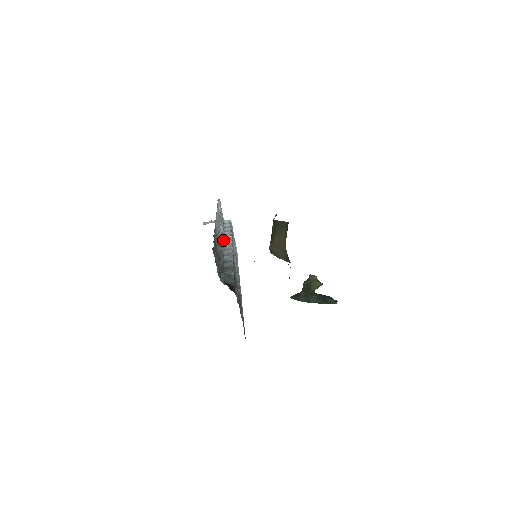
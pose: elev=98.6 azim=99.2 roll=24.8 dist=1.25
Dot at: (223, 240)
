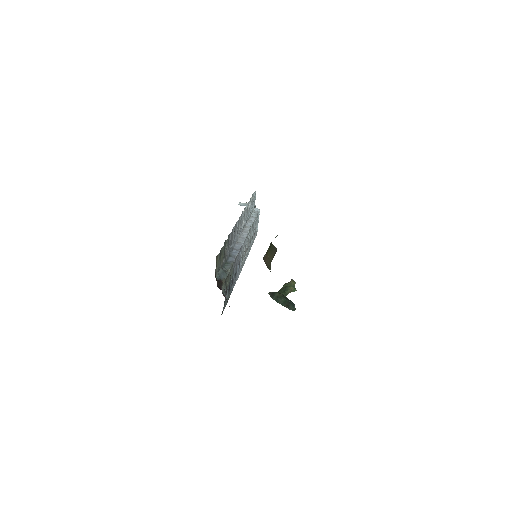
Dot at: (241, 232)
